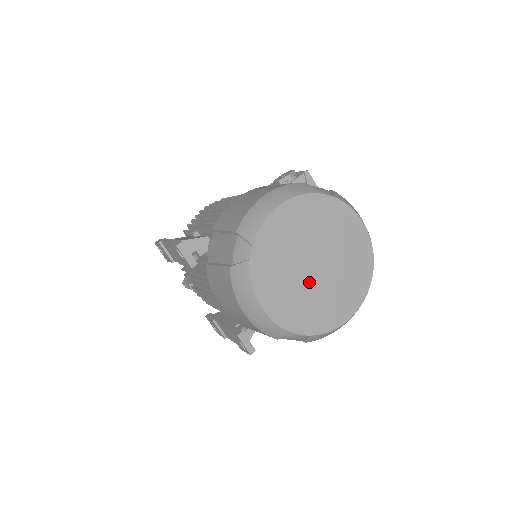
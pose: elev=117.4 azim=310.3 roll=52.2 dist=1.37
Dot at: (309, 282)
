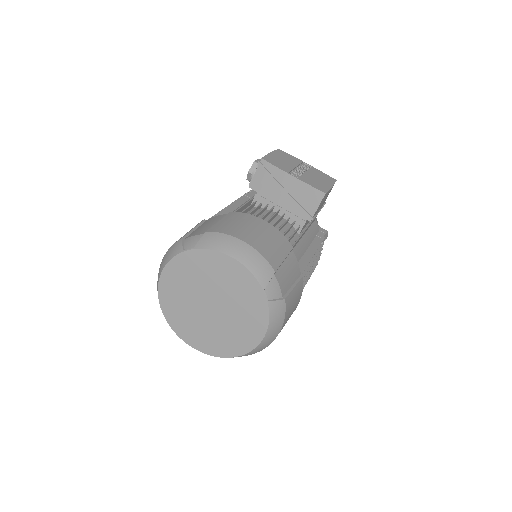
Dot at: (214, 320)
